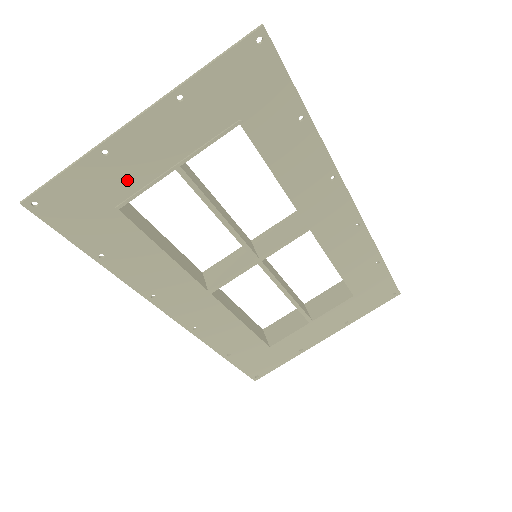
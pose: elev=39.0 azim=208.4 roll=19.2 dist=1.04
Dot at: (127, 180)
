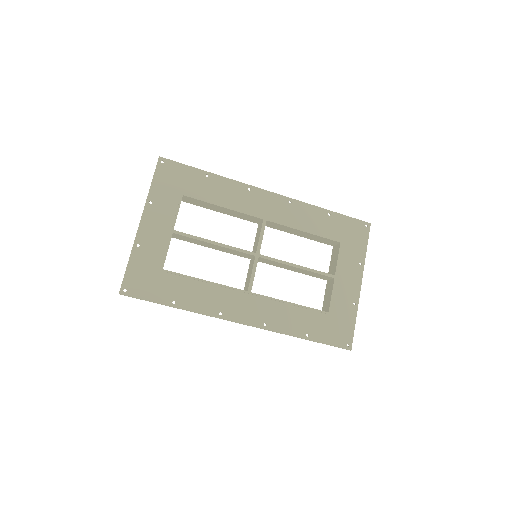
Dot at: (156, 252)
